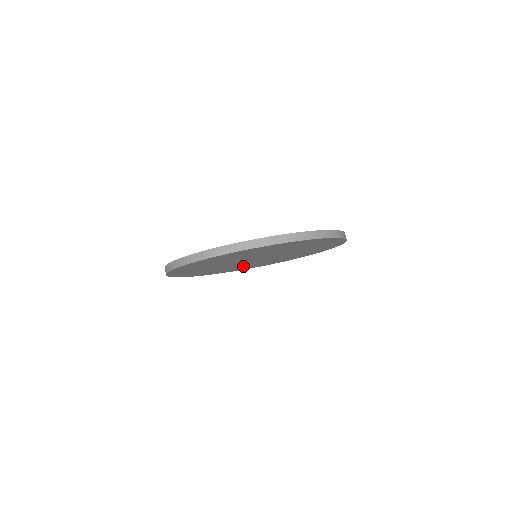
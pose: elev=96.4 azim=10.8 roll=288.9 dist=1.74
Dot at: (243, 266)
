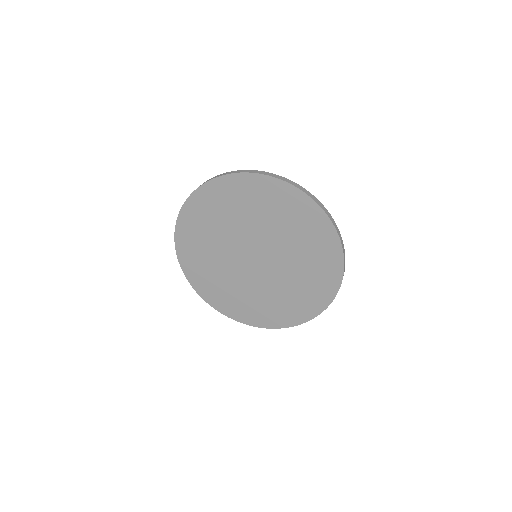
Dot at: (215, 269)
